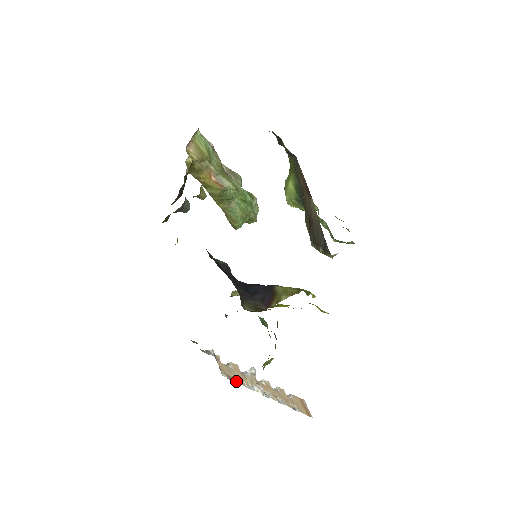
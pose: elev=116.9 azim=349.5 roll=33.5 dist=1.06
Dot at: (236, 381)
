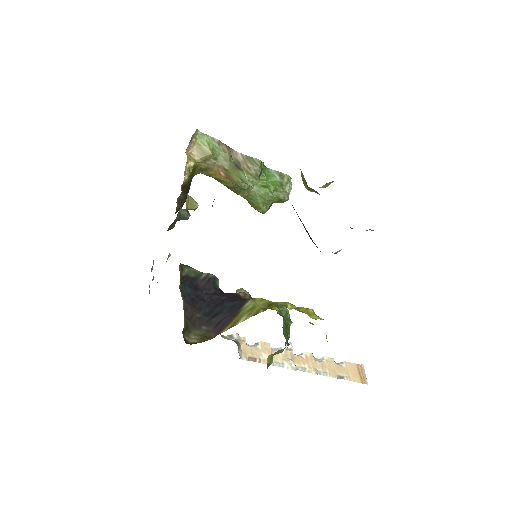
Dot at: (260, 362)
